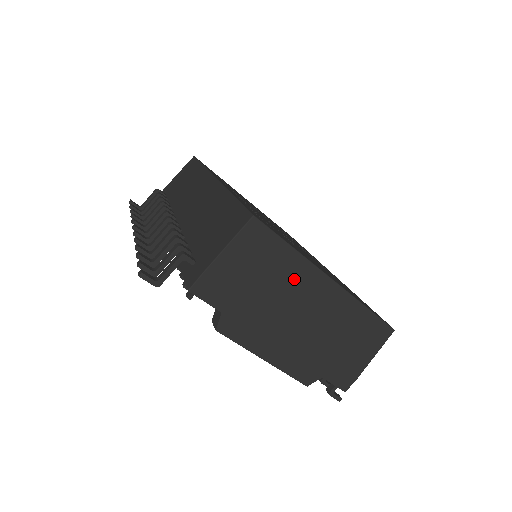
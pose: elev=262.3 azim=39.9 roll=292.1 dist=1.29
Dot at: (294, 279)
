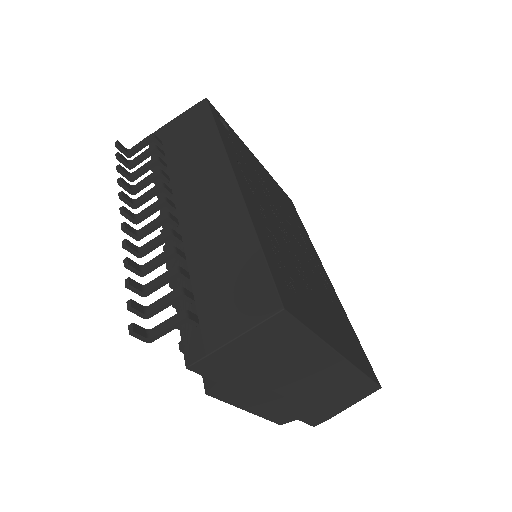
Dot at: (304, 357)
